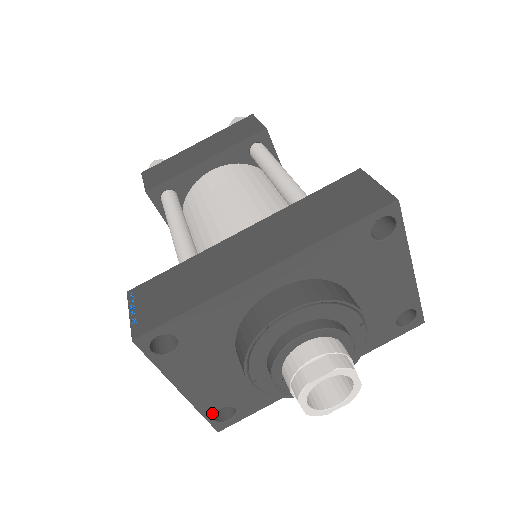
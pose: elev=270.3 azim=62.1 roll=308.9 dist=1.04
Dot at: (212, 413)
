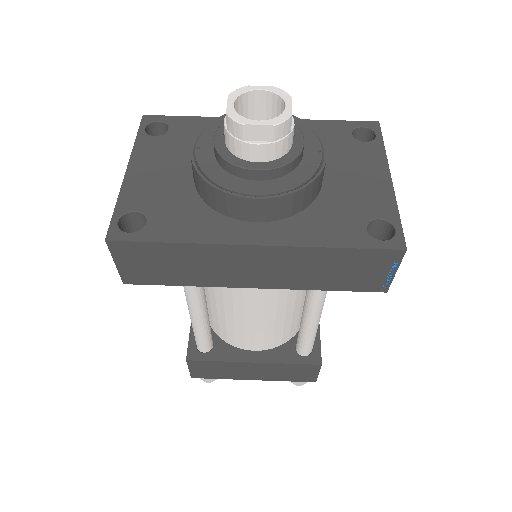
Dot at: (125, 211)
